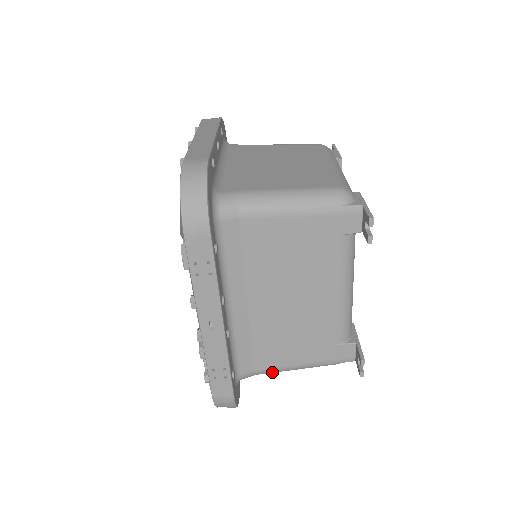
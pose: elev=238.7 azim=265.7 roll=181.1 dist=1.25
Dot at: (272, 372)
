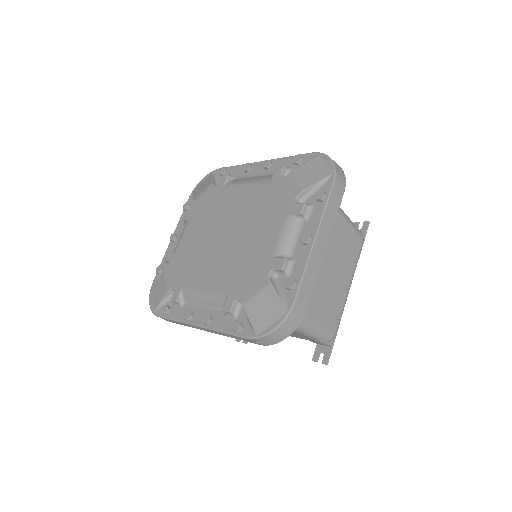
Dot at: occluded
